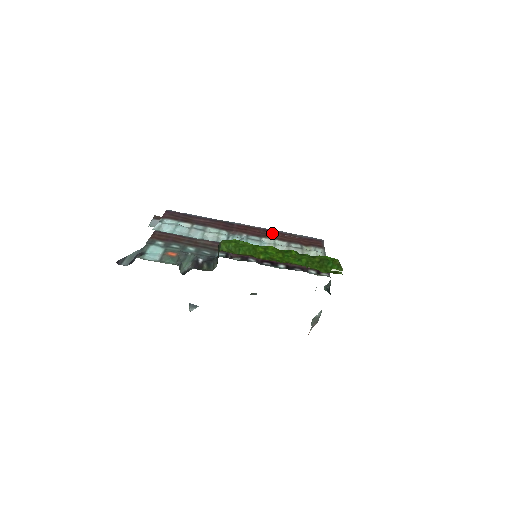
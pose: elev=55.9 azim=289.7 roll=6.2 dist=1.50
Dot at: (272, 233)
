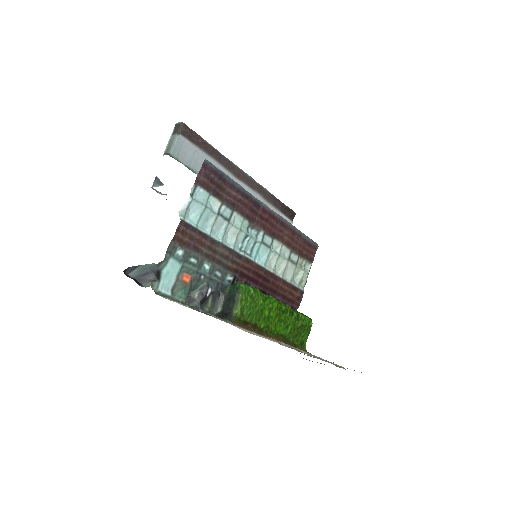
Dot at: (286, 230)
